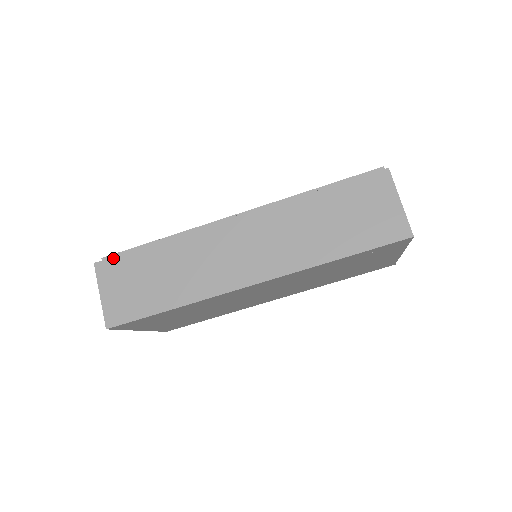
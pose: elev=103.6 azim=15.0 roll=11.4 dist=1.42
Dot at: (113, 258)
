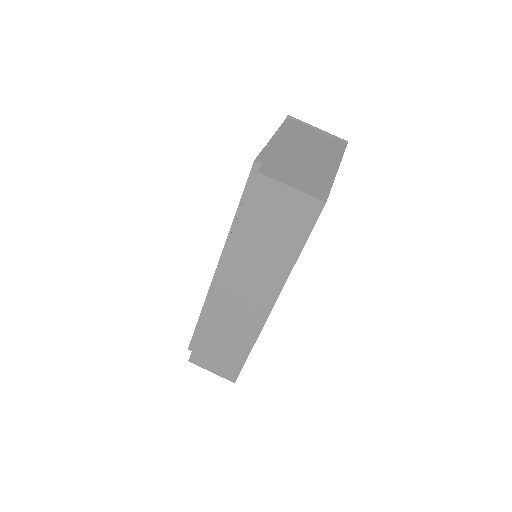
Dot at: (192, 352)
